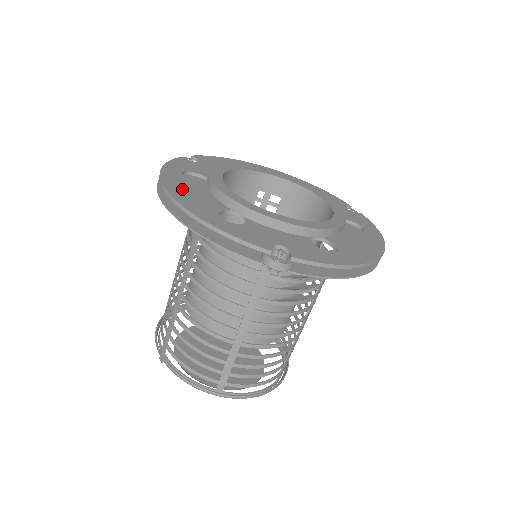
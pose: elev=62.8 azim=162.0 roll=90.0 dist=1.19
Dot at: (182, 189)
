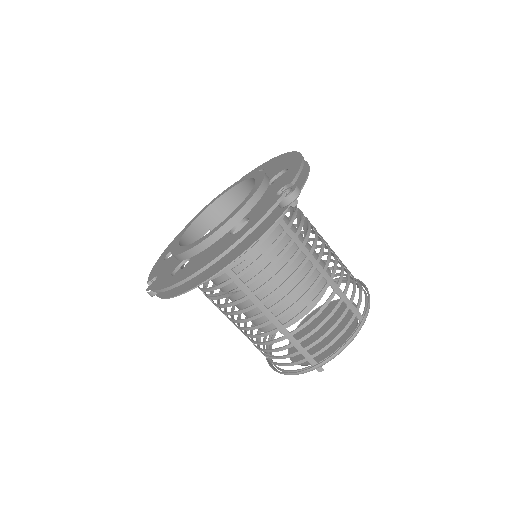
Dot at: (198, 264)
